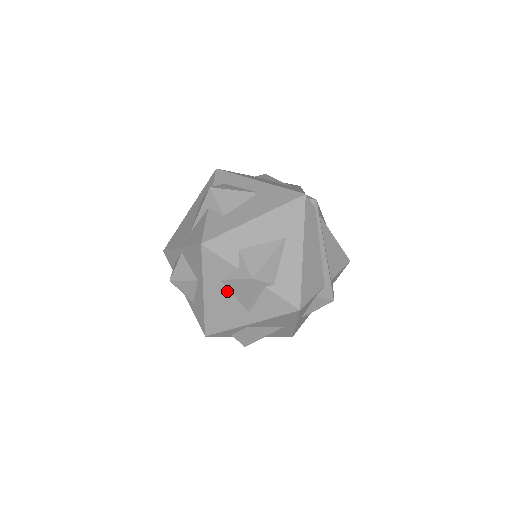
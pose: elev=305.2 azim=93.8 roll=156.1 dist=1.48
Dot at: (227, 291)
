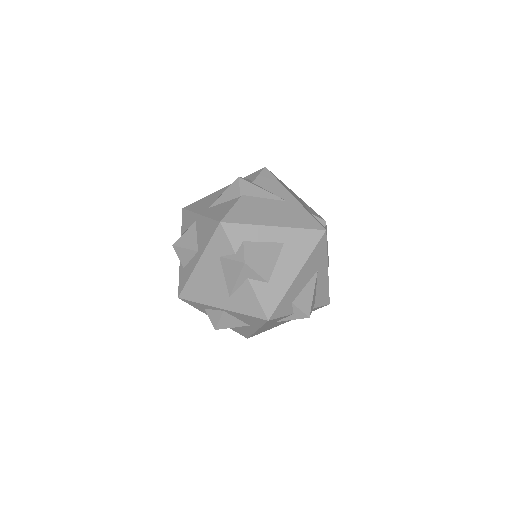
Dot at: (278, 322)
